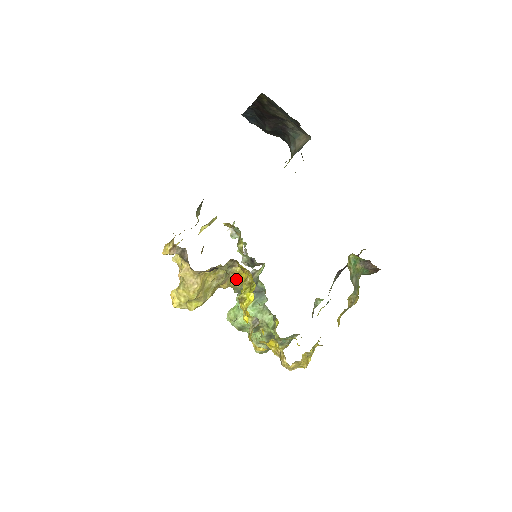
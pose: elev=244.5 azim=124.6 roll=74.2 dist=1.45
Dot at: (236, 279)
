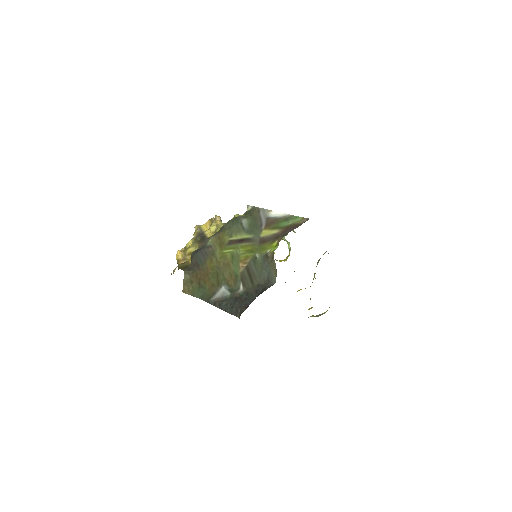
Dot at: occluded
